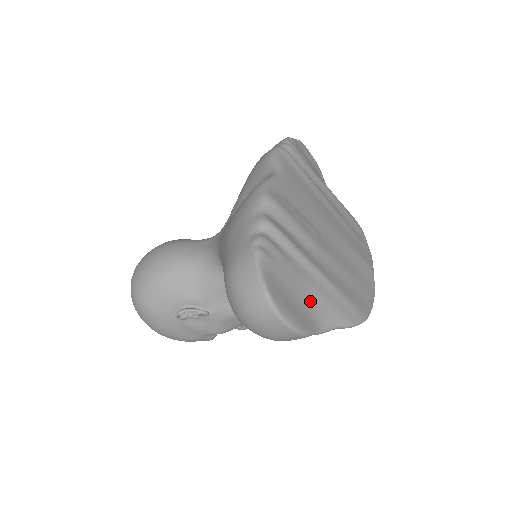
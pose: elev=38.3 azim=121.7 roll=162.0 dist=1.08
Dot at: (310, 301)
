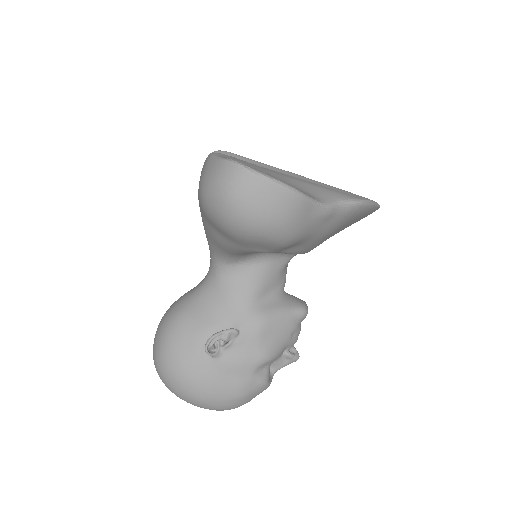
Dot at: (294, 184)
